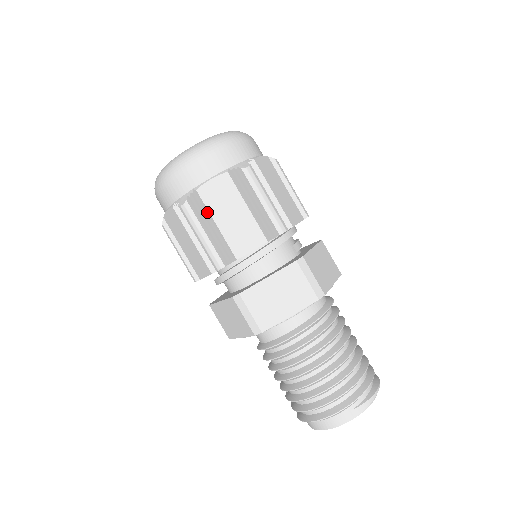
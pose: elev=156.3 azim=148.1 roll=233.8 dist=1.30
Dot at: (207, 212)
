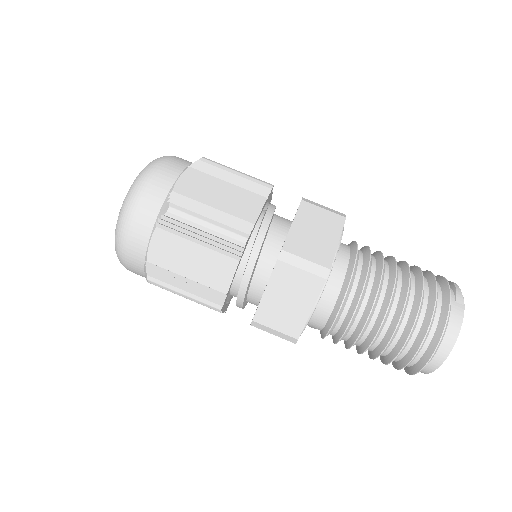
Dot at: (196, 204)
